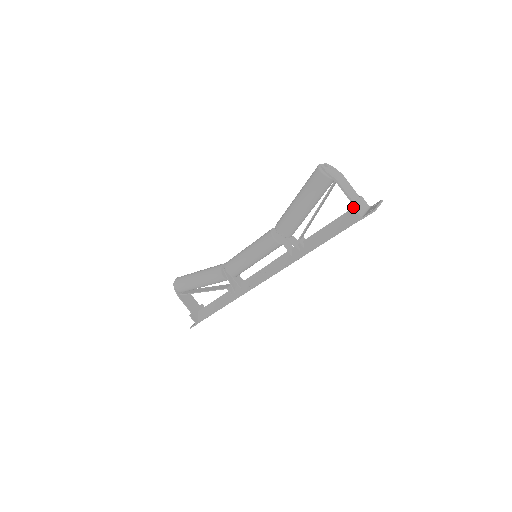
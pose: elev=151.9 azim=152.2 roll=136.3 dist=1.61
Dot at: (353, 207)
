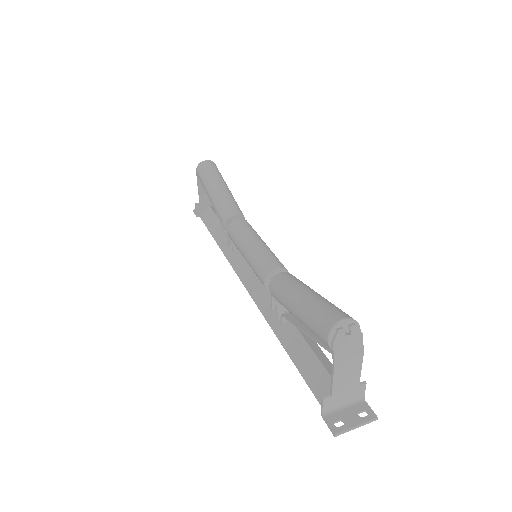
Dot at: (323, 401)
